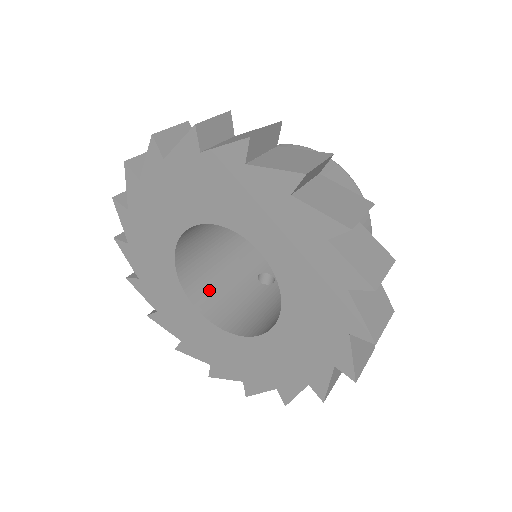
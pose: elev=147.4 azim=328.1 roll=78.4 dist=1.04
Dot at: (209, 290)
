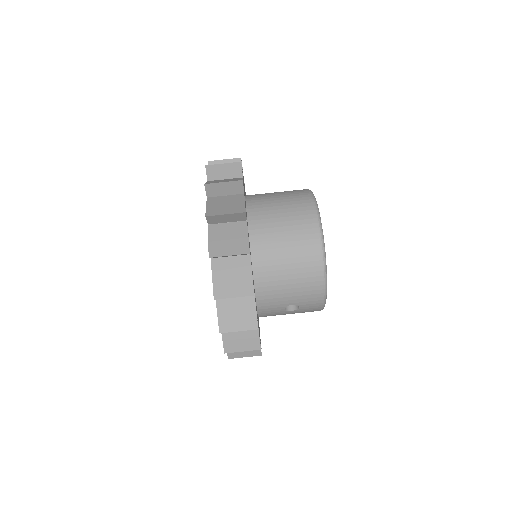
Dot at: occluded
